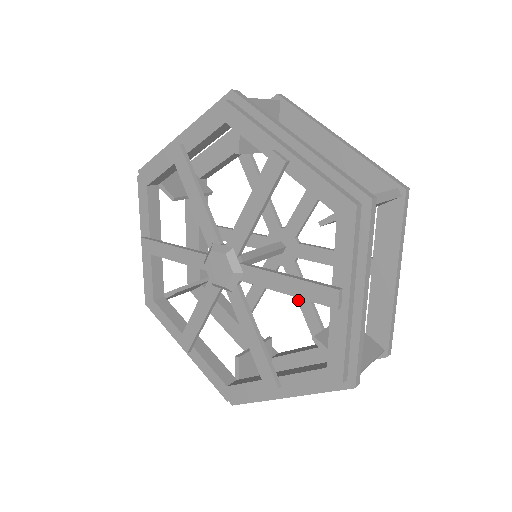
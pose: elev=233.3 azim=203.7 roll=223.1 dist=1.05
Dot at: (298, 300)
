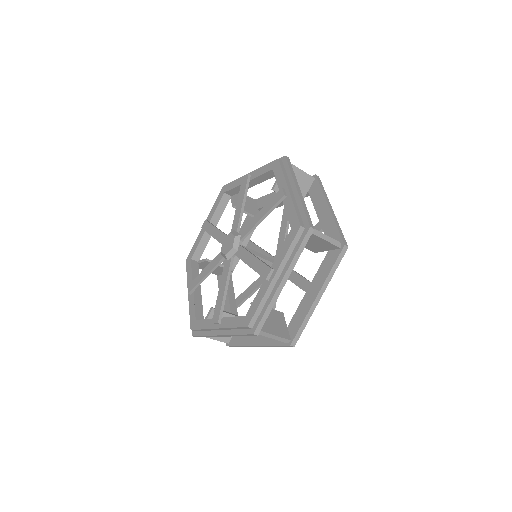
Dot at: occluded
